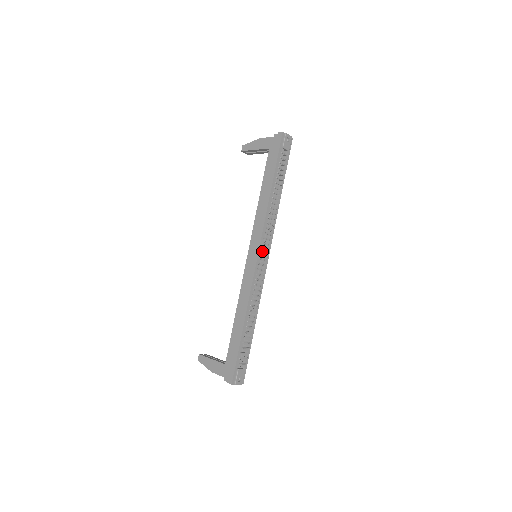
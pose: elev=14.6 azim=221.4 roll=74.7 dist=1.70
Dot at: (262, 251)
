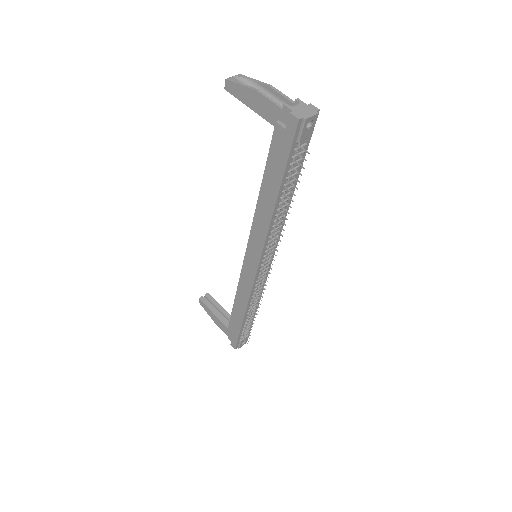
Dot at: (263, 262)
